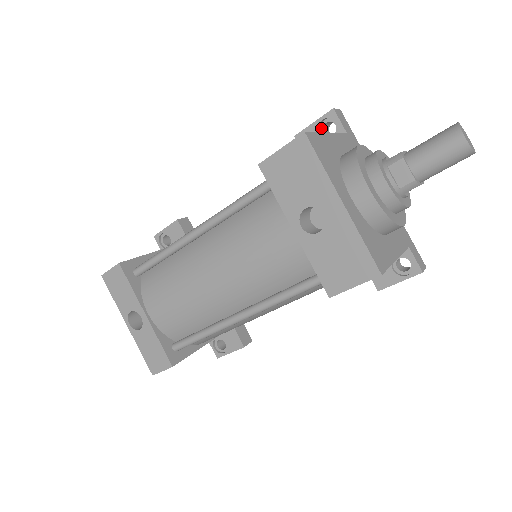
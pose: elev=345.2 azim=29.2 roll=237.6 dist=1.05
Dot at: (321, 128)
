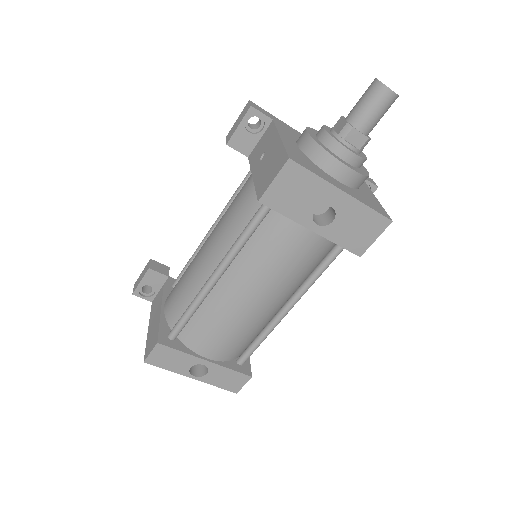
Dot at: (246, 126)
